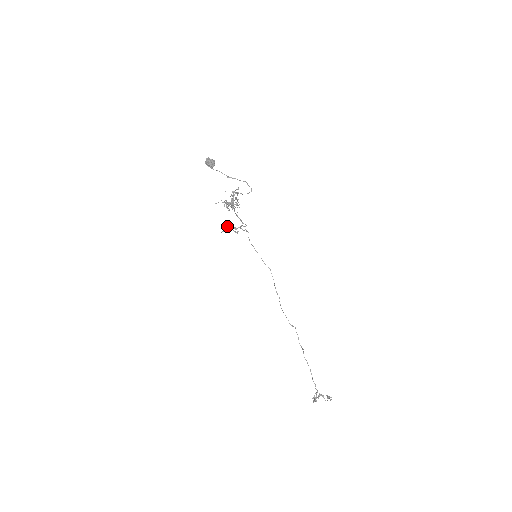
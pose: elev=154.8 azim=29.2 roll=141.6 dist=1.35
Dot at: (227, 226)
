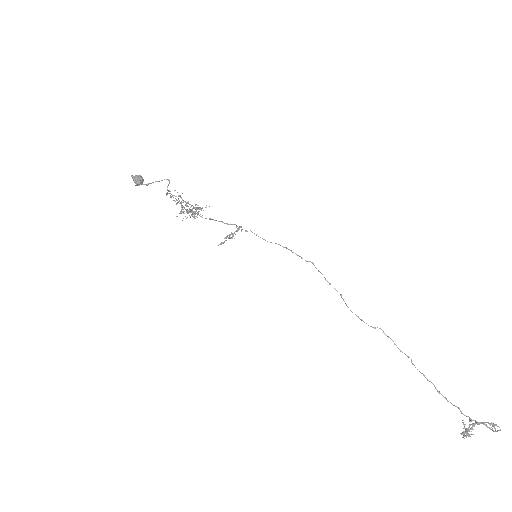
Dot at: (227, 236)
